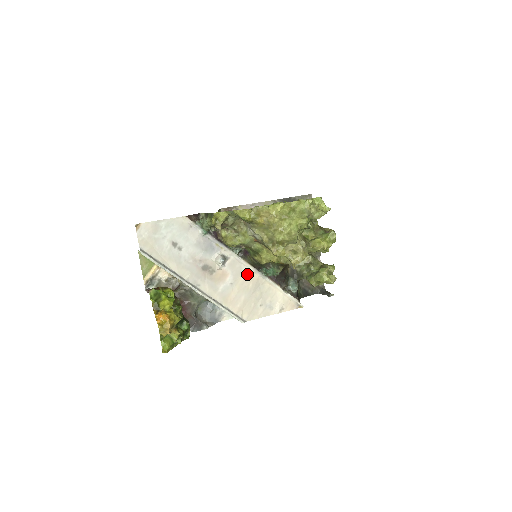
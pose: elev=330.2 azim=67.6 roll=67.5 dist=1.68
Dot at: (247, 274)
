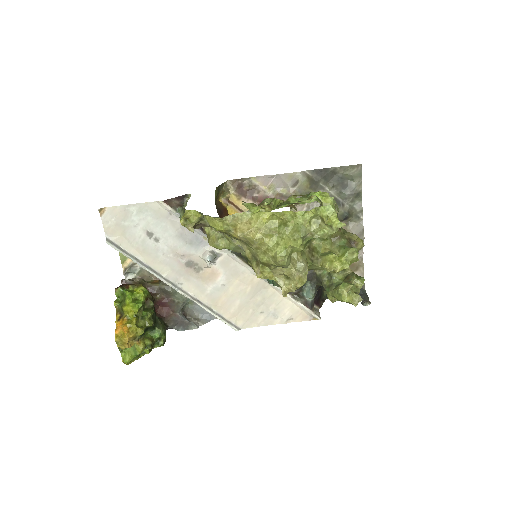
Dot at: (245, 275)
